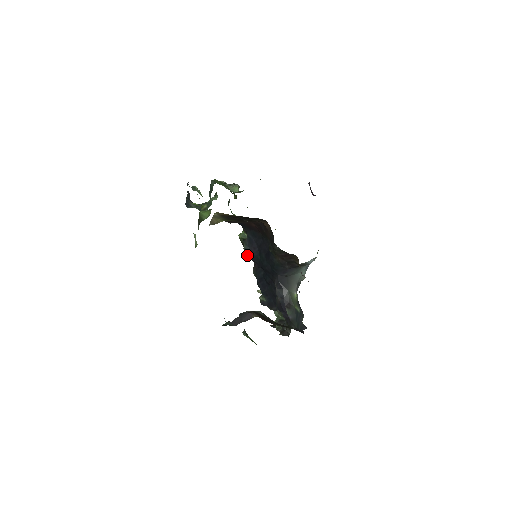
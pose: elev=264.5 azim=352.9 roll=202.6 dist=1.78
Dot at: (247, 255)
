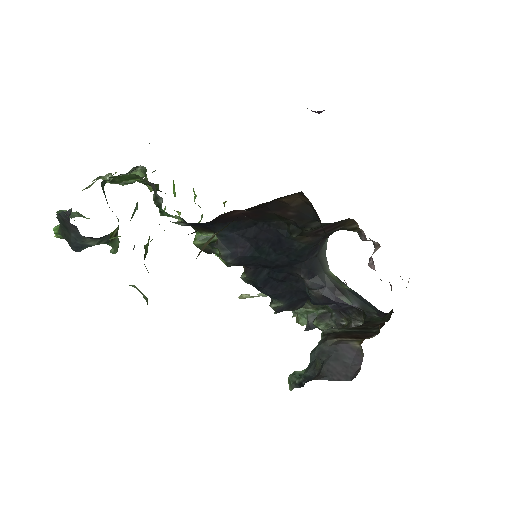
Dot at: (231, 263)
